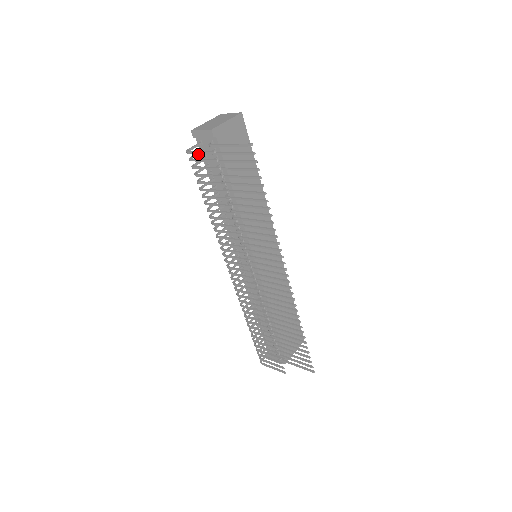
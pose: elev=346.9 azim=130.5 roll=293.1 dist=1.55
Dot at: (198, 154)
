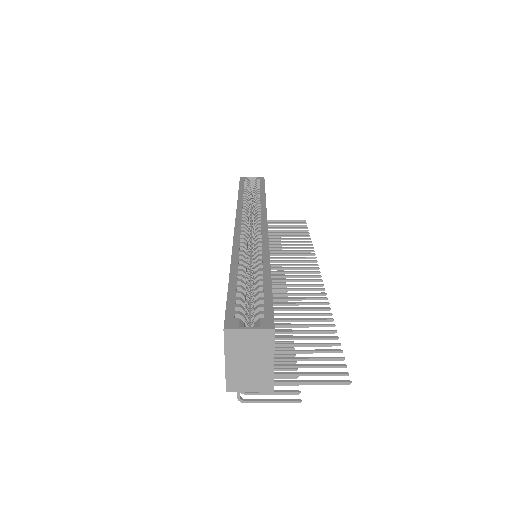
Dot at: occluded
